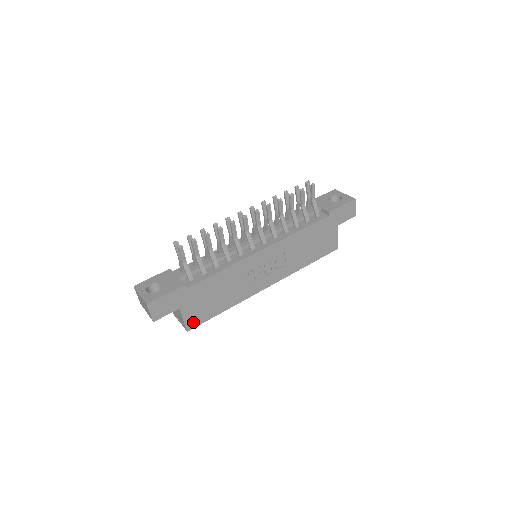
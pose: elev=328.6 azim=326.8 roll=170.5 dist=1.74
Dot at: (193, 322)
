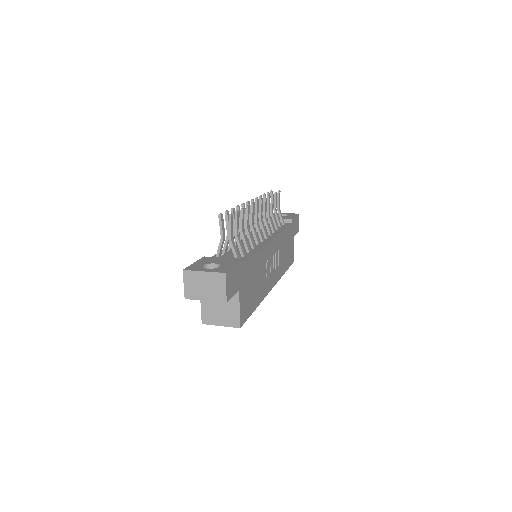
Dot at: (243, 315)
